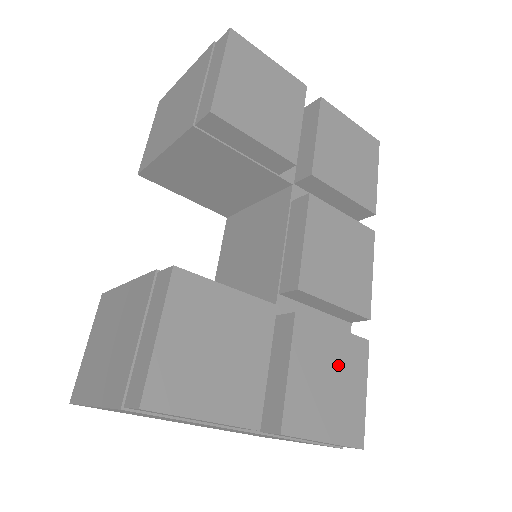
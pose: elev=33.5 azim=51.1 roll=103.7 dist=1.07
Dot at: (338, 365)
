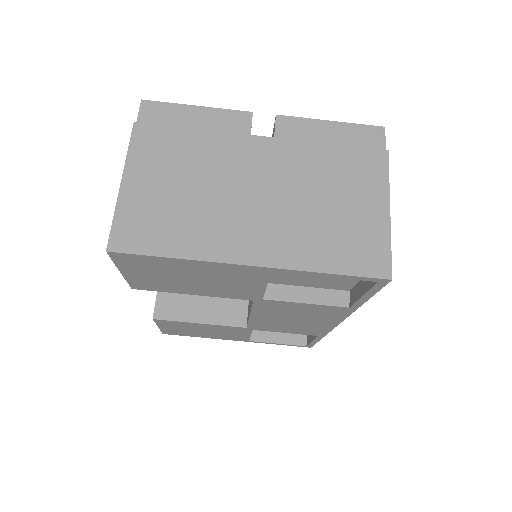
Dot at: occluded
